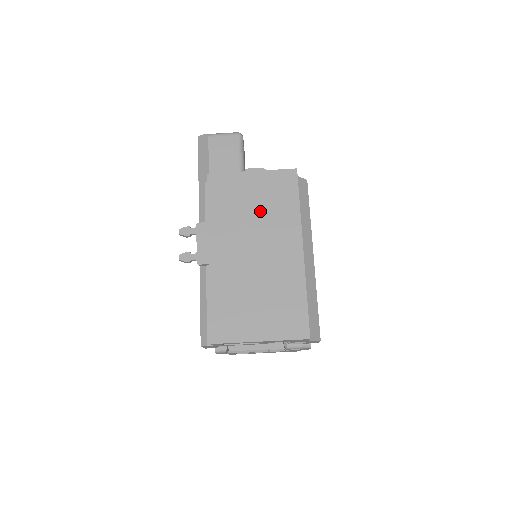
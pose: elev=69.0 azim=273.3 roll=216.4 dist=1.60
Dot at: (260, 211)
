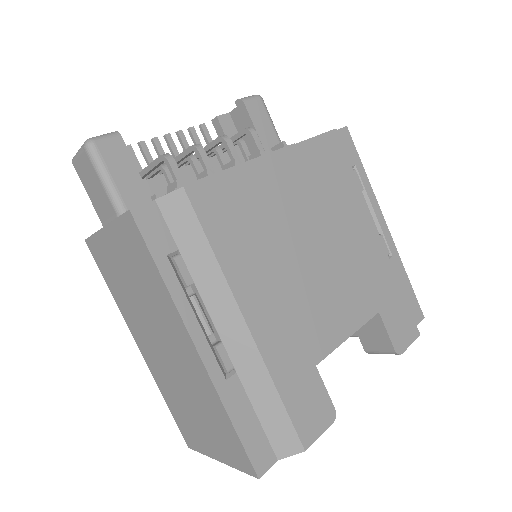
Dot at: (138, 290)
